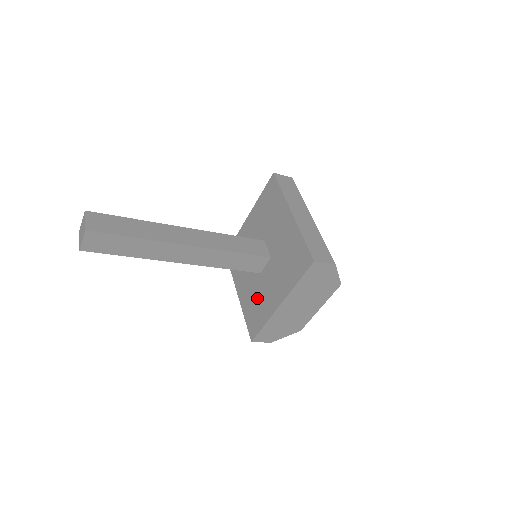
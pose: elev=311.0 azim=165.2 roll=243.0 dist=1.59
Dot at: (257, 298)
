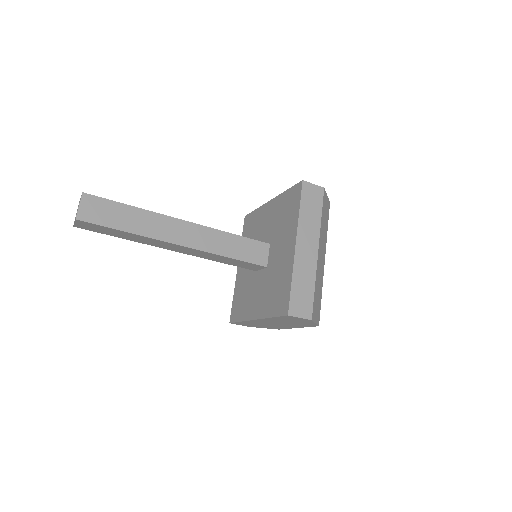
Dot at: (246, 291)
